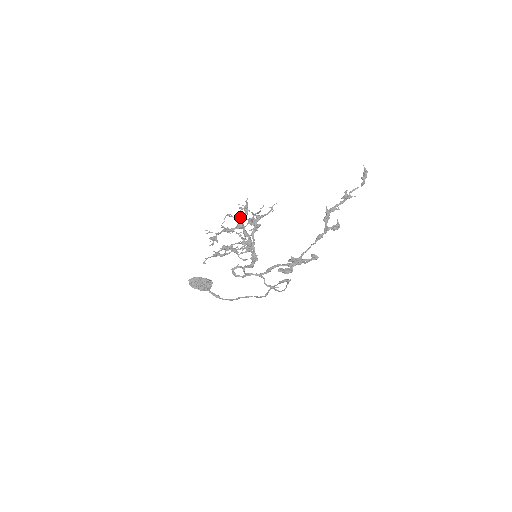
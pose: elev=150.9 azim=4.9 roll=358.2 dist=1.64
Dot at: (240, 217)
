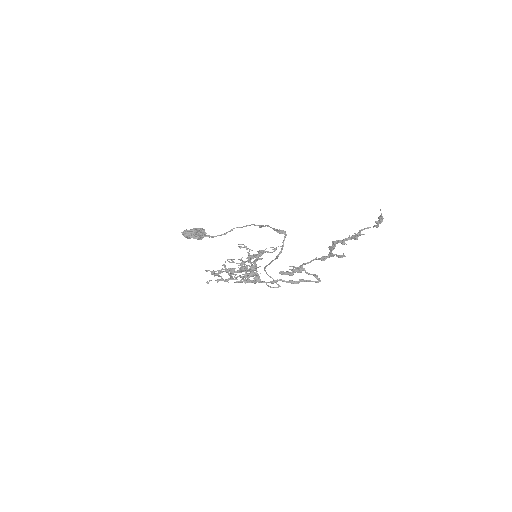
Dot at: (242, 264)
